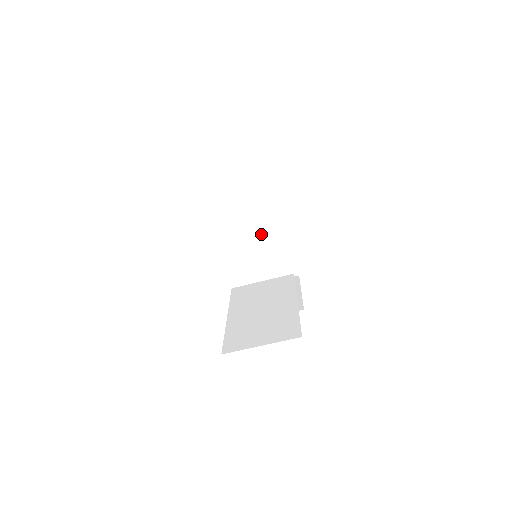
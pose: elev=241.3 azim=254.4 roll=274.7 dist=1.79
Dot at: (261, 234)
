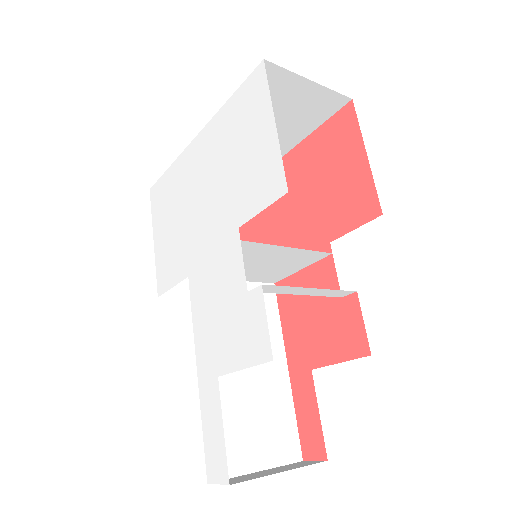
Dot at: (323, 294)
